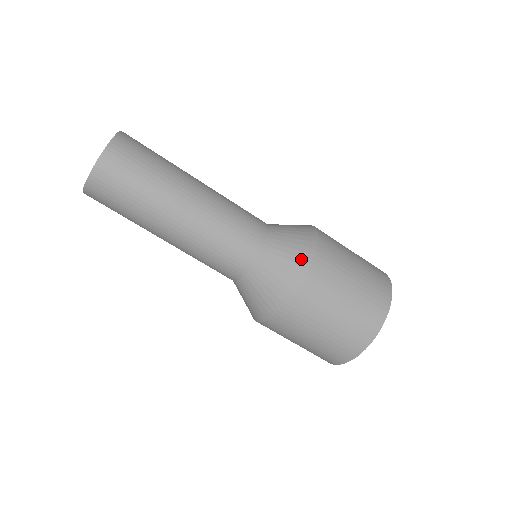
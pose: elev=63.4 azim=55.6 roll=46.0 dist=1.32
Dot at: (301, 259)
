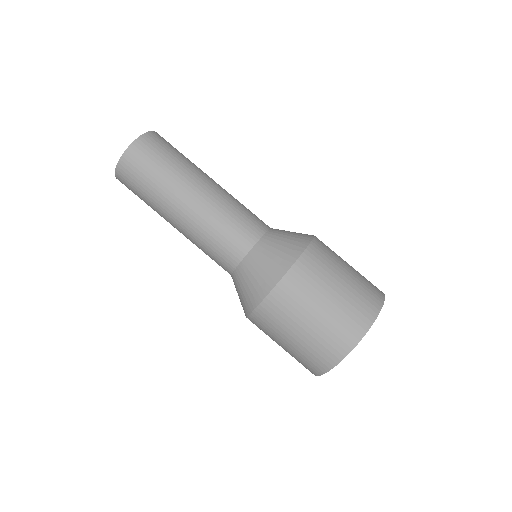
Dot at: occluded
